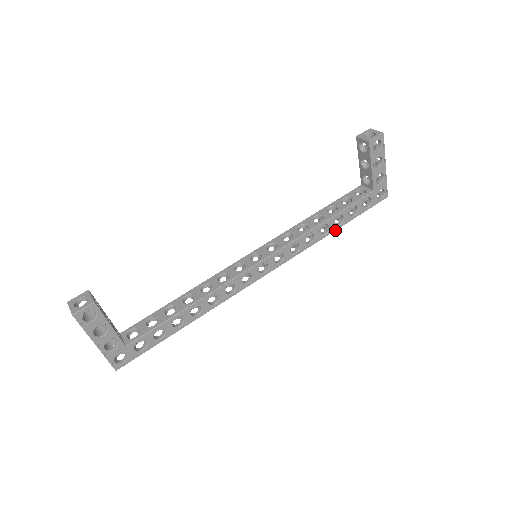
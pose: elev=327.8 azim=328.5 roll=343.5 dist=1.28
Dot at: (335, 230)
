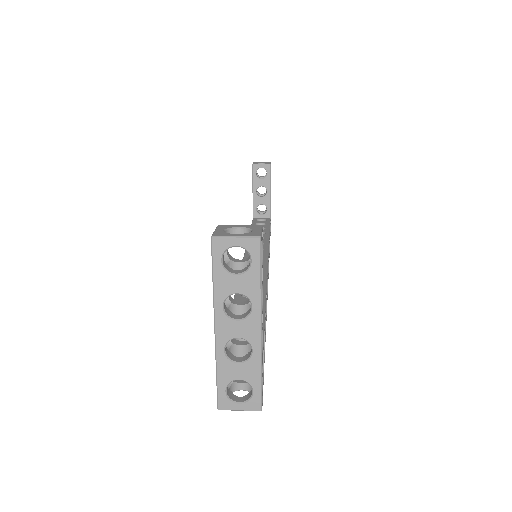
Dot at: occluded
